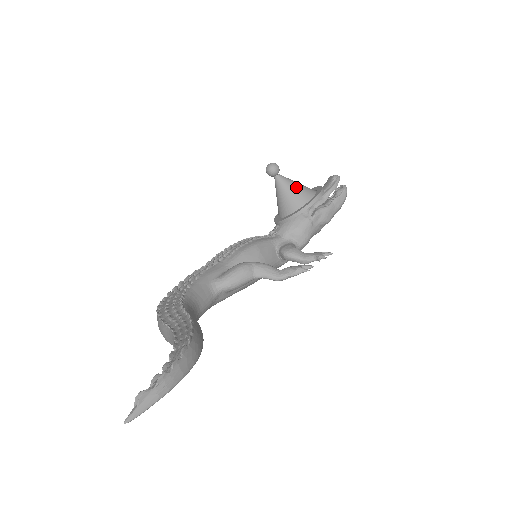
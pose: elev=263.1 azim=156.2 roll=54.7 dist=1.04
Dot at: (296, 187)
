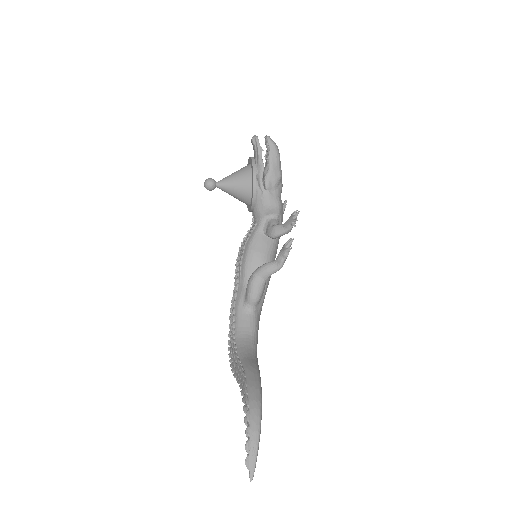
Dot at: (235, 181)
